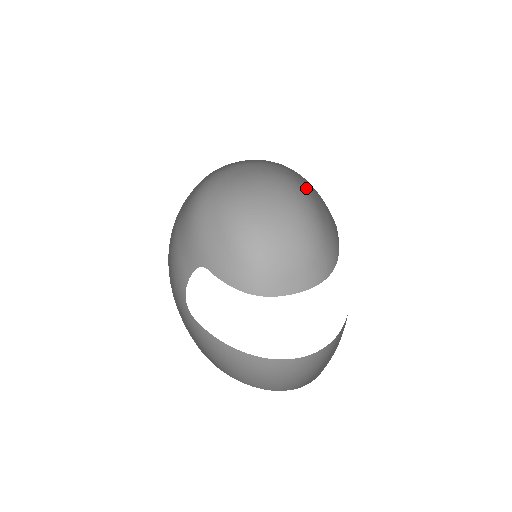
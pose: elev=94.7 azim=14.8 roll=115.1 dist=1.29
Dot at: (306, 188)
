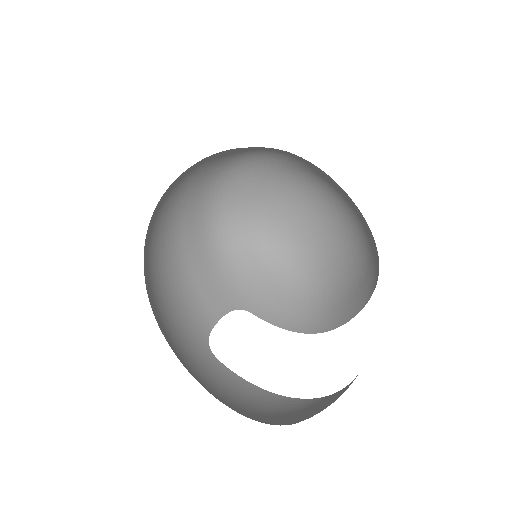
Dot at: (313, 173)
